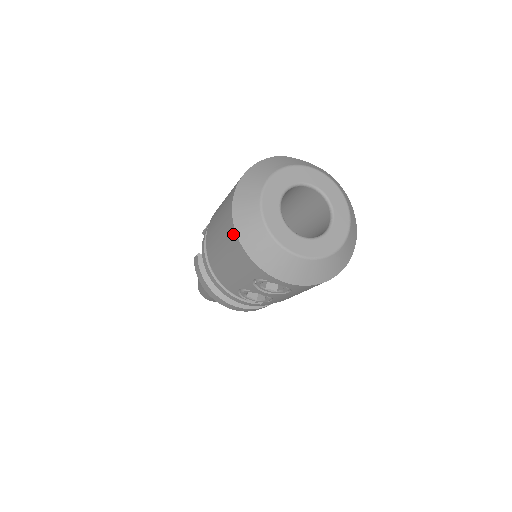
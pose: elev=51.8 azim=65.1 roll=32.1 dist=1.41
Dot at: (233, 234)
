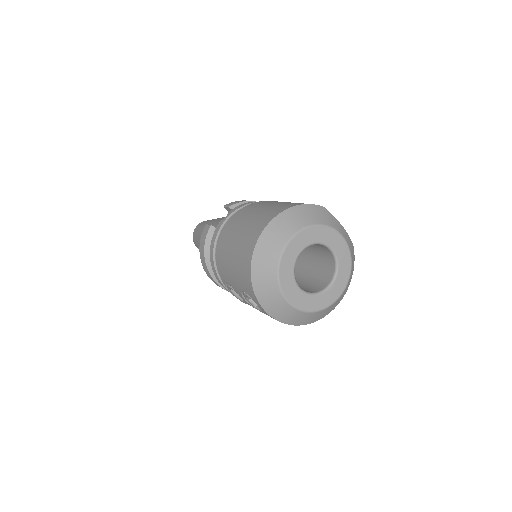
Dot at: (250, 254)
